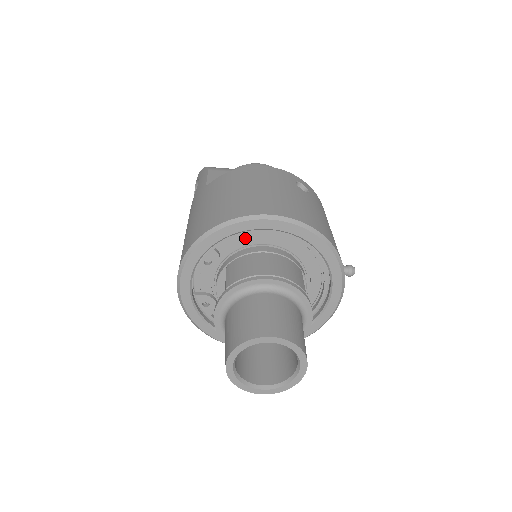
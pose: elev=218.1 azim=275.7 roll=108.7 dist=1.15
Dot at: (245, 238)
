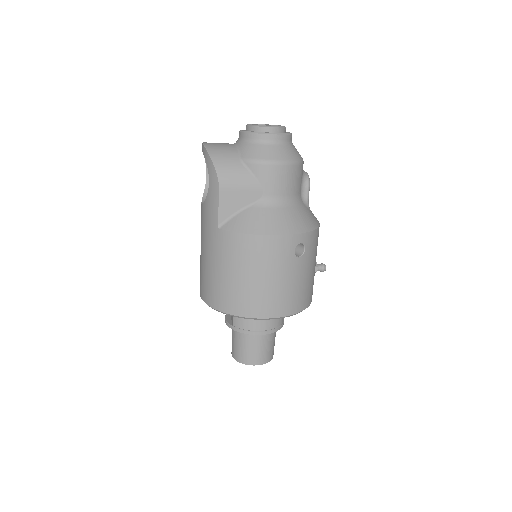
Dot at: occluded
